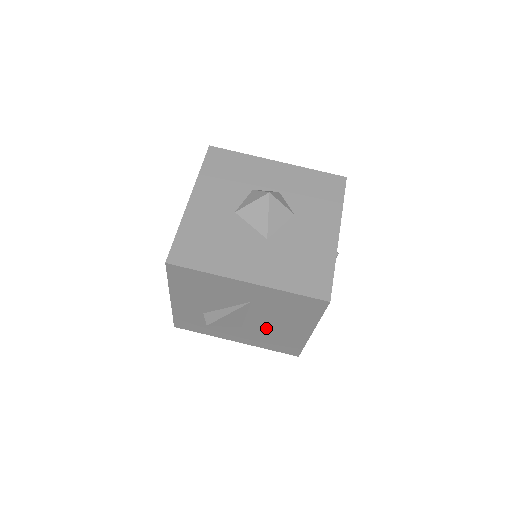
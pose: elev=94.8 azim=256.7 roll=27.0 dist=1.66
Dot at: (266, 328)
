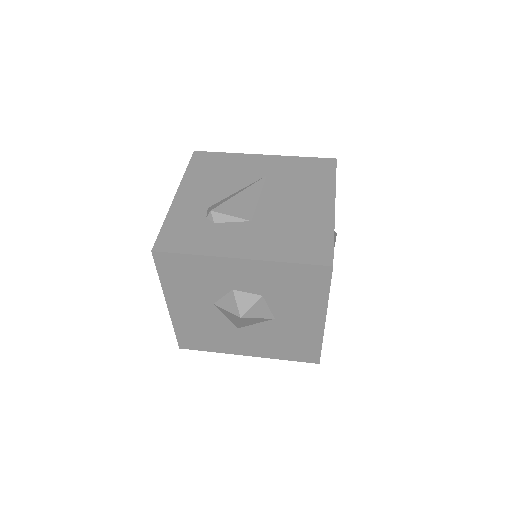
Dot at: (282, 213)
